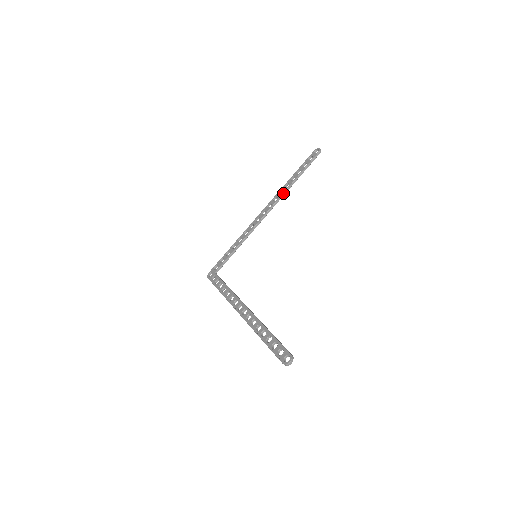
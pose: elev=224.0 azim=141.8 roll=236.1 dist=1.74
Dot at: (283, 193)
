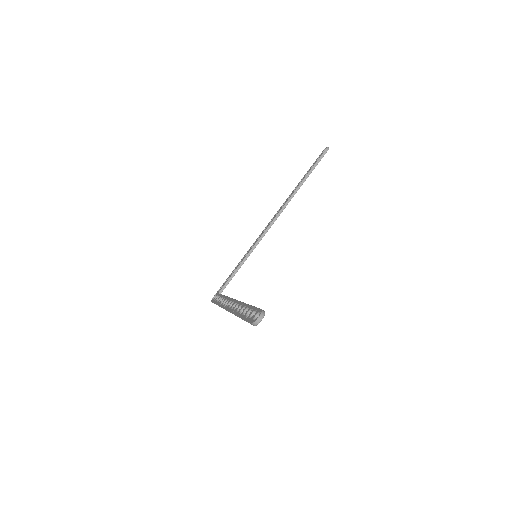
Dot at: (290, 196)
